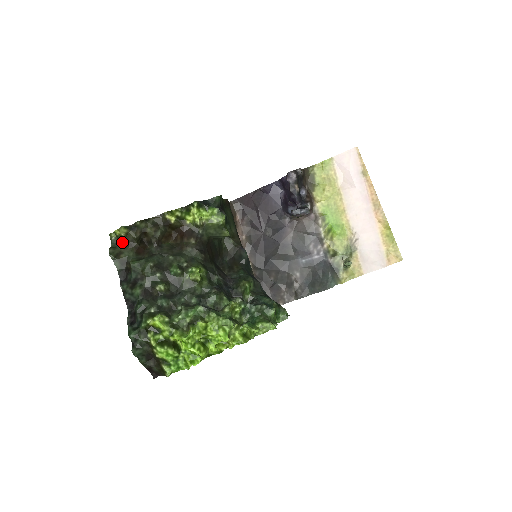
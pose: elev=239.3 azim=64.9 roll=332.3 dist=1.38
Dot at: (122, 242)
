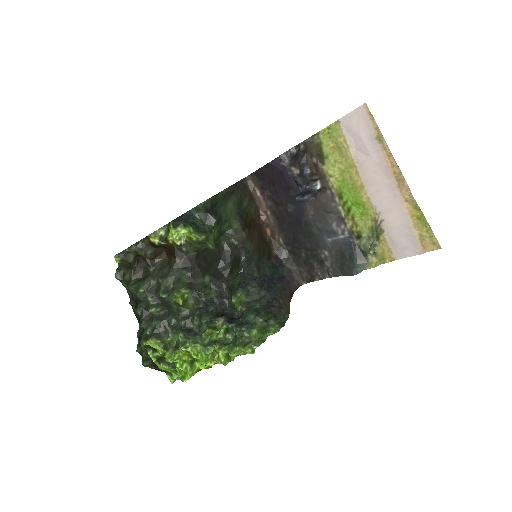
Dot at: (123, 265)
